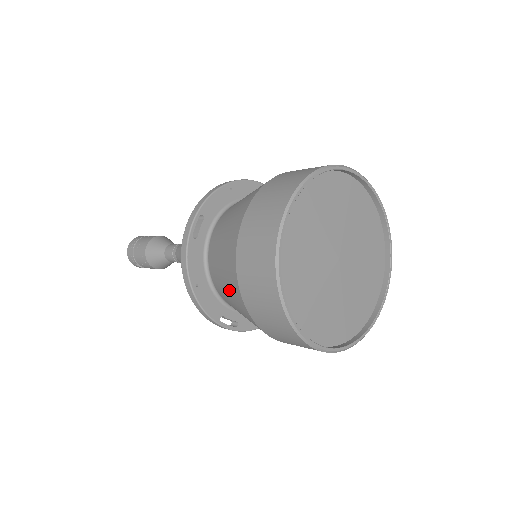
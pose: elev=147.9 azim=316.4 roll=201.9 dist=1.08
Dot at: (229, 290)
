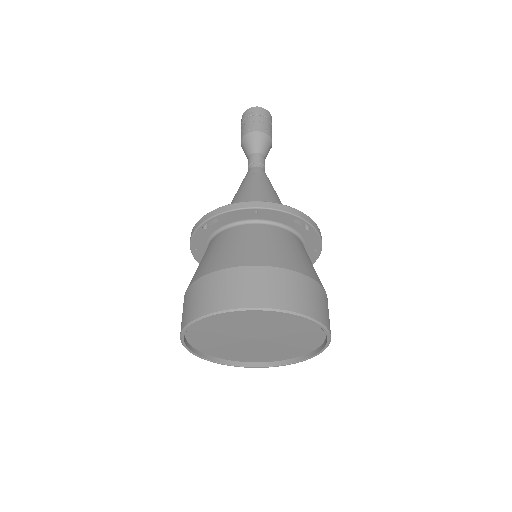
Dot at: occluded
